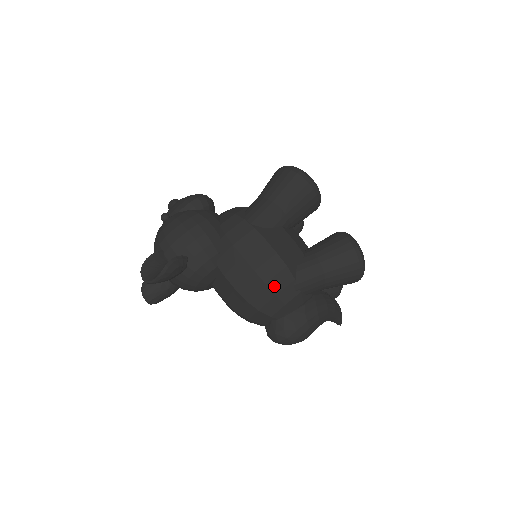
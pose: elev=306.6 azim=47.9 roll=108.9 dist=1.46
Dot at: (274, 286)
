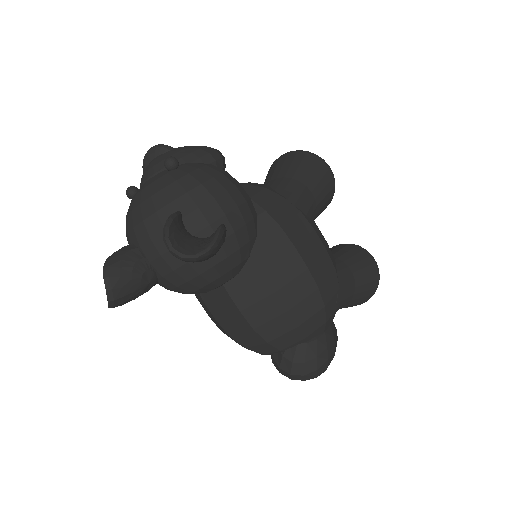
Dot at: (325, 293)
